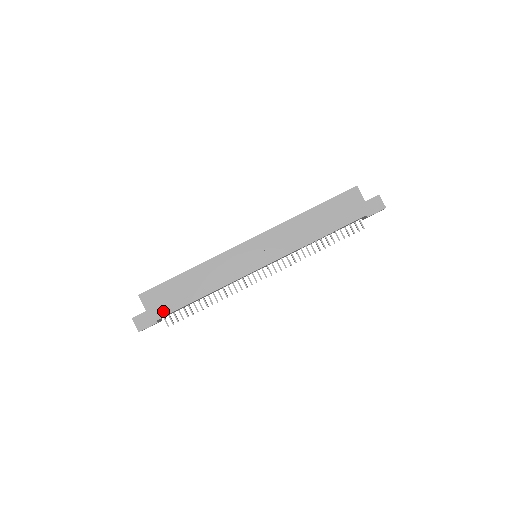
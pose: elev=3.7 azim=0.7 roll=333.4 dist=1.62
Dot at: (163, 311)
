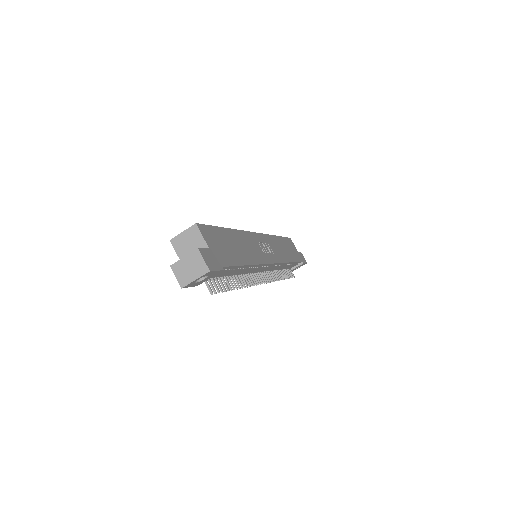
Dot at: (224, 259)
